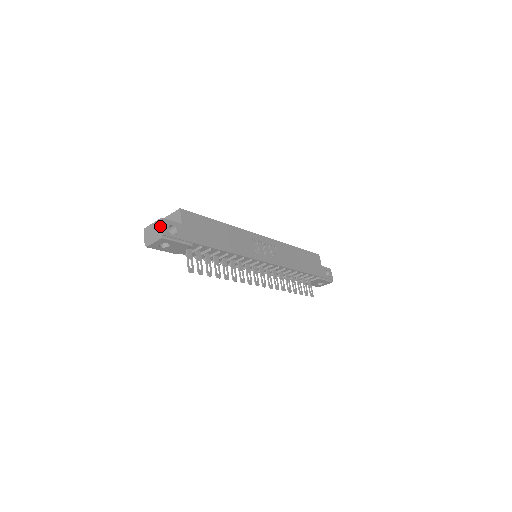
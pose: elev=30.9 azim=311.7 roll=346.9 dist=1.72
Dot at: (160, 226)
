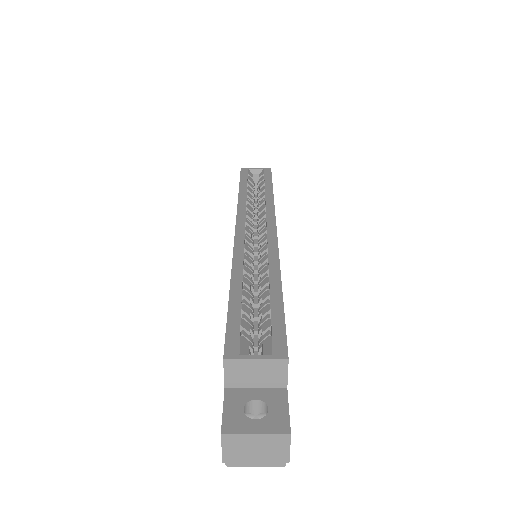
Dot at: (284, 448)
